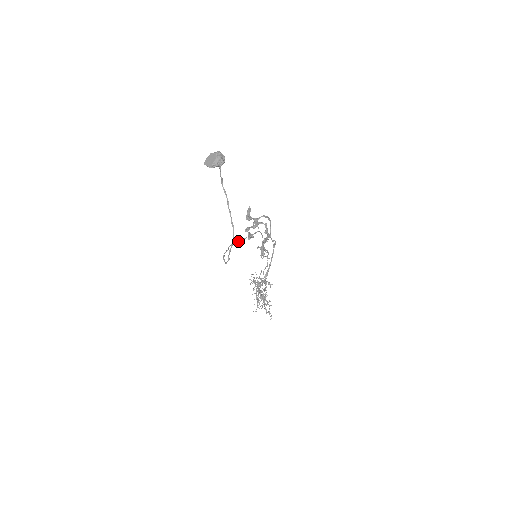
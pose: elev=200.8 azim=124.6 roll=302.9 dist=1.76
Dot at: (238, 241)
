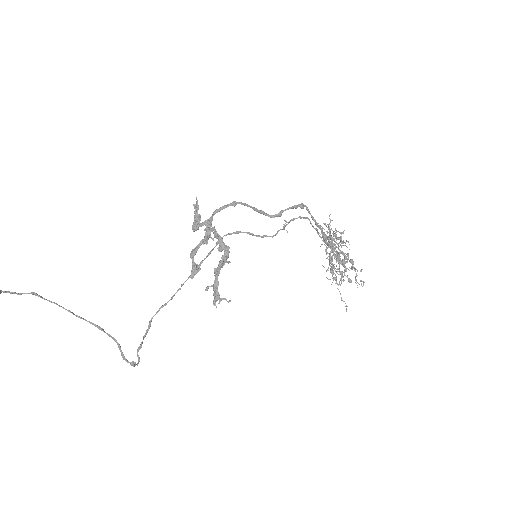
Dot at: occluded
